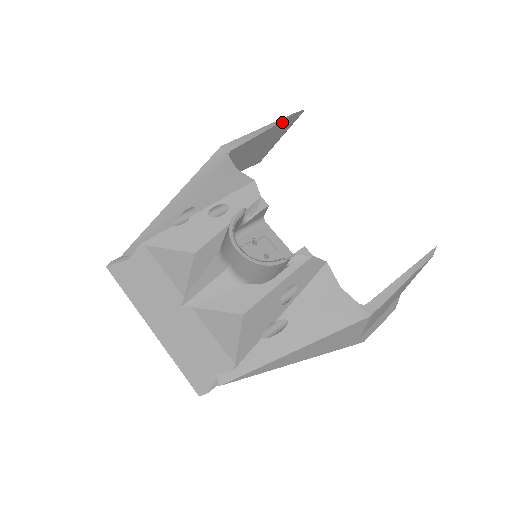
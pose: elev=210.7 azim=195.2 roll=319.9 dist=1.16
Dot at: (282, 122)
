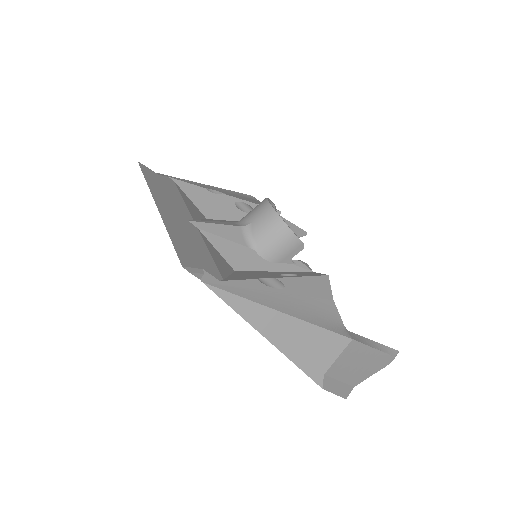
Dot at: (293, 225)
